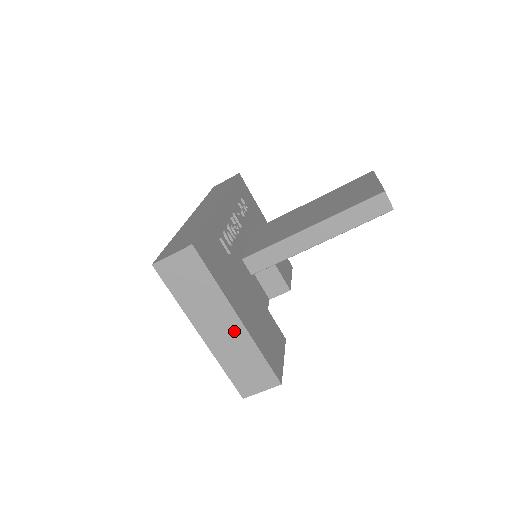
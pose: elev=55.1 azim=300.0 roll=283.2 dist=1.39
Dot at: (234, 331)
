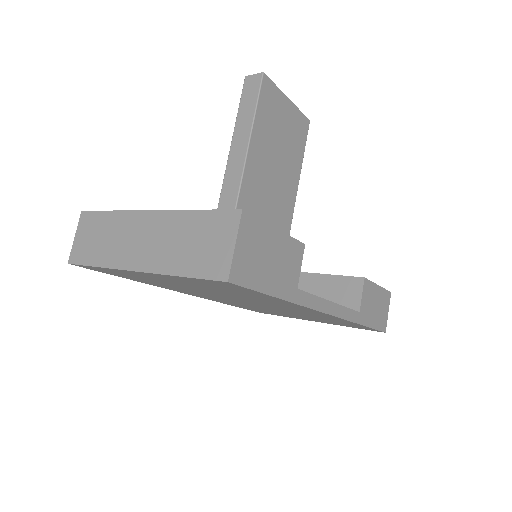
Dot at: (155, 226)
